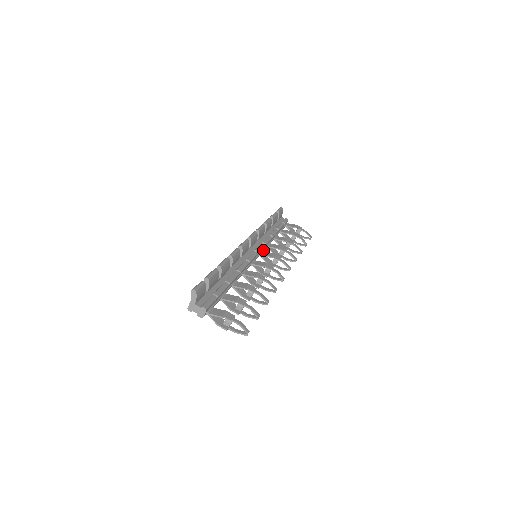
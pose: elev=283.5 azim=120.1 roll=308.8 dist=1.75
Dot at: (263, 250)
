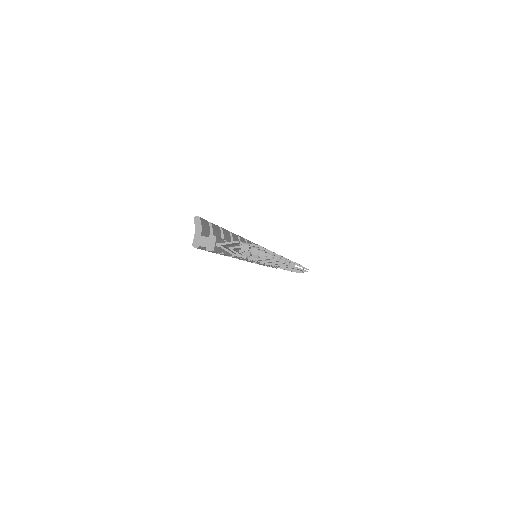
Dot at: occluded
